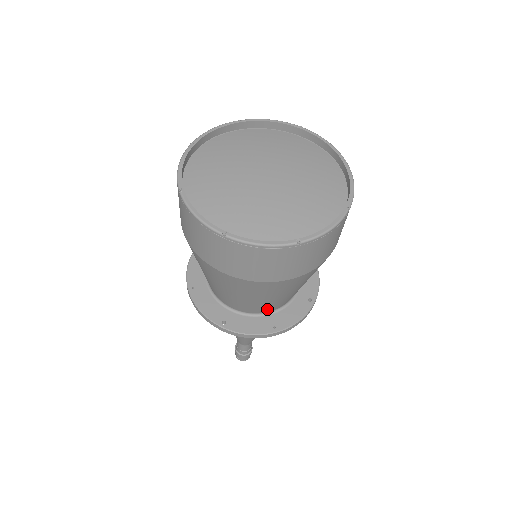
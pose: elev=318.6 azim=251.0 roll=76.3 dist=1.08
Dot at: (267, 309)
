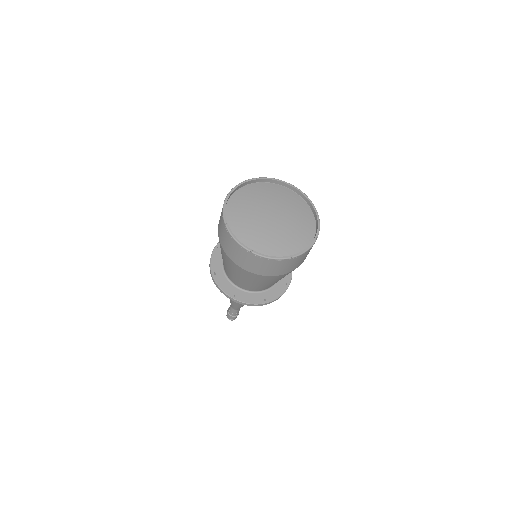
Dot at: occluded
